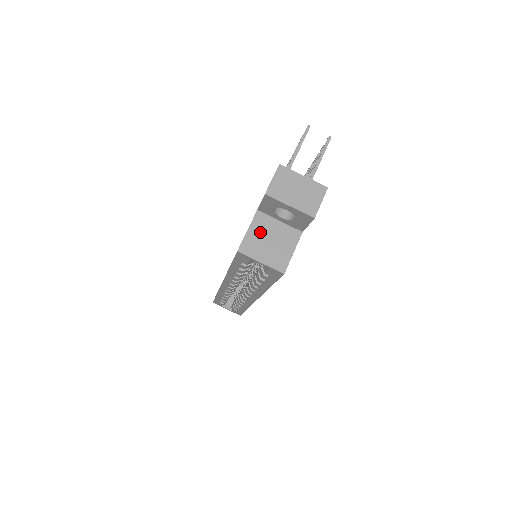
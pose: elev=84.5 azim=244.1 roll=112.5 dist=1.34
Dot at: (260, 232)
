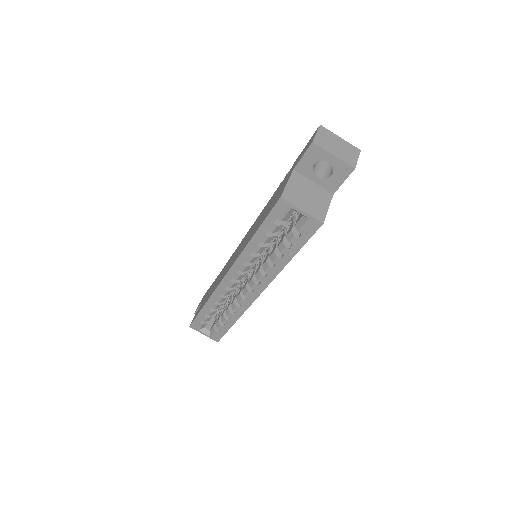
Dot at: (298, 187)
